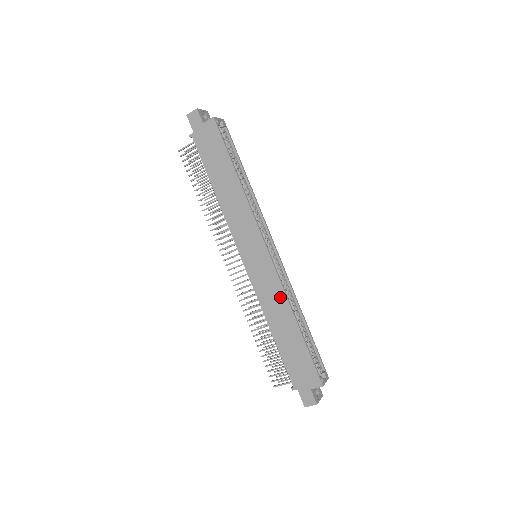
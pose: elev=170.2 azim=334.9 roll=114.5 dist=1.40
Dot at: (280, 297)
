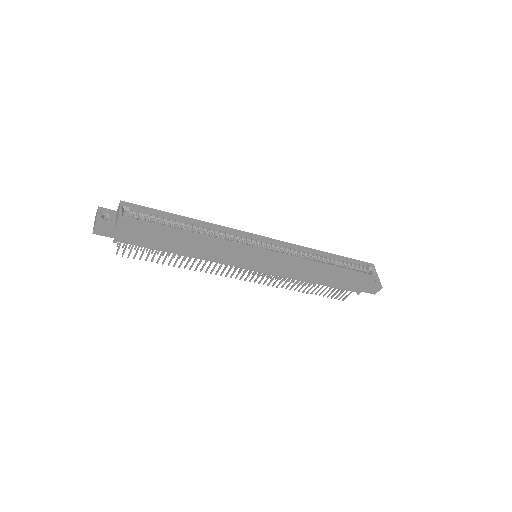
Dot at: (303, 265)
